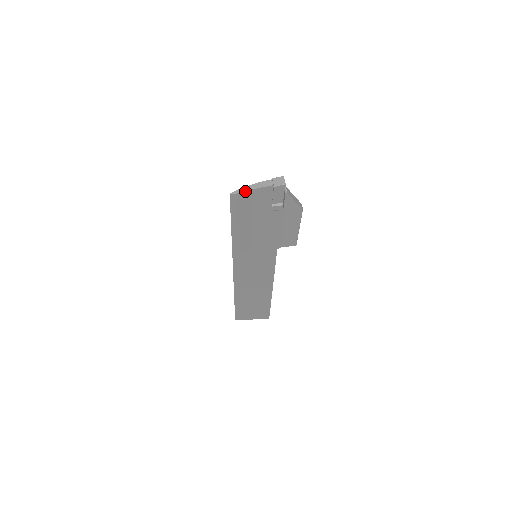
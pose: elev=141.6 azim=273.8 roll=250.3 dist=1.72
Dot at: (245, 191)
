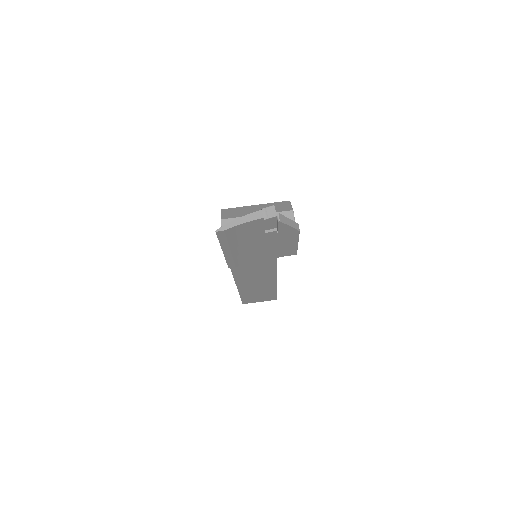
Dot at: (232, 227)
